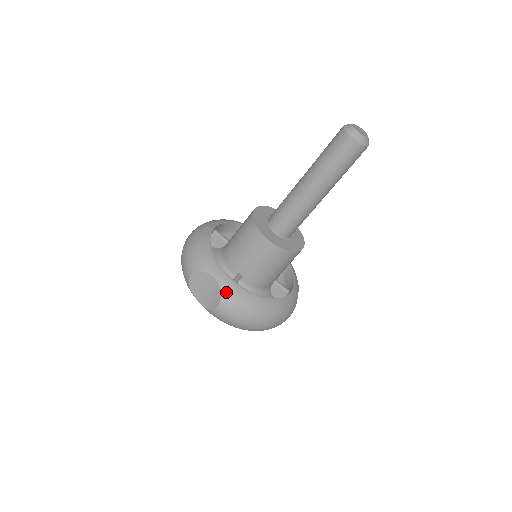
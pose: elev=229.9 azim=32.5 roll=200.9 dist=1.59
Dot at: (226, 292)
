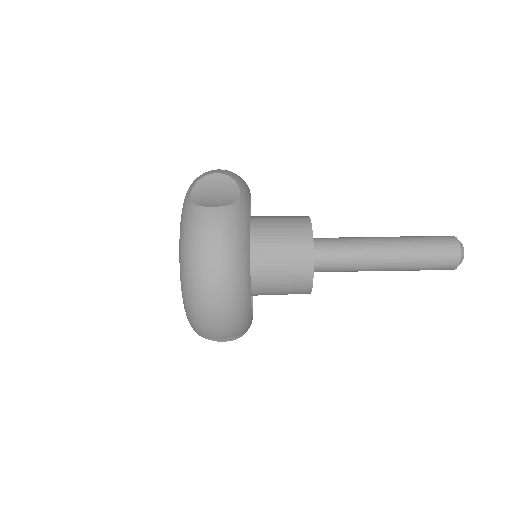
Dot at: (238, 209)
